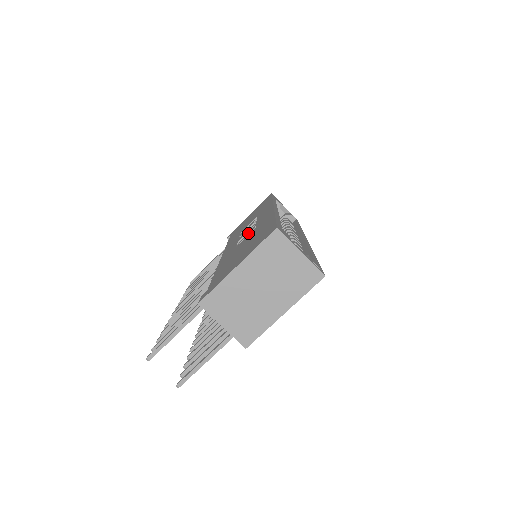
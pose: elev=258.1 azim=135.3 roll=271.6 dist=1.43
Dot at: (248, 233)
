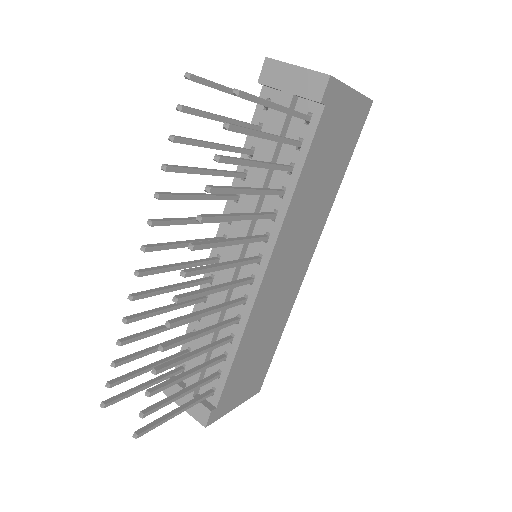
Dot at: occluded
